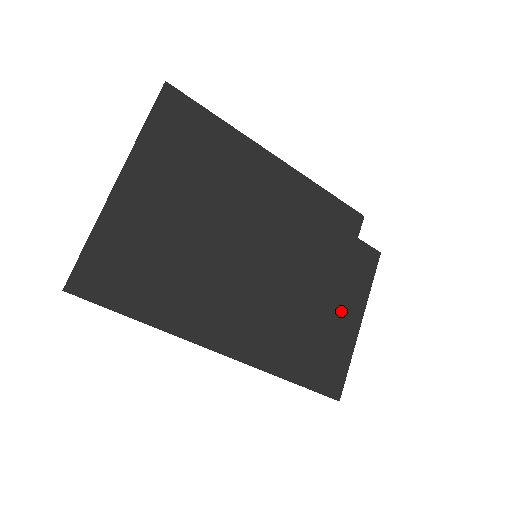
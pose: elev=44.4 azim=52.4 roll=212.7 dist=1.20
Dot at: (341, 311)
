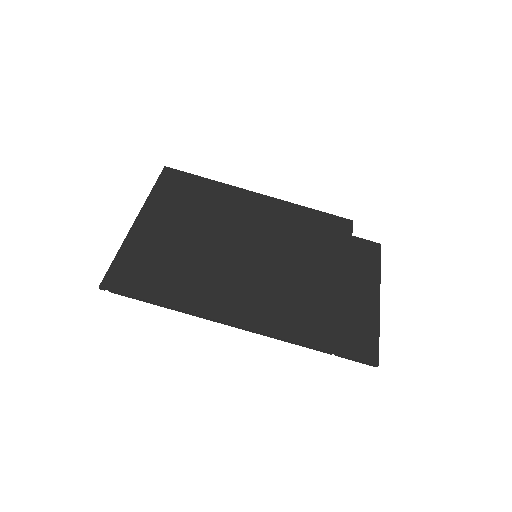
Dot at: (353, 289)
